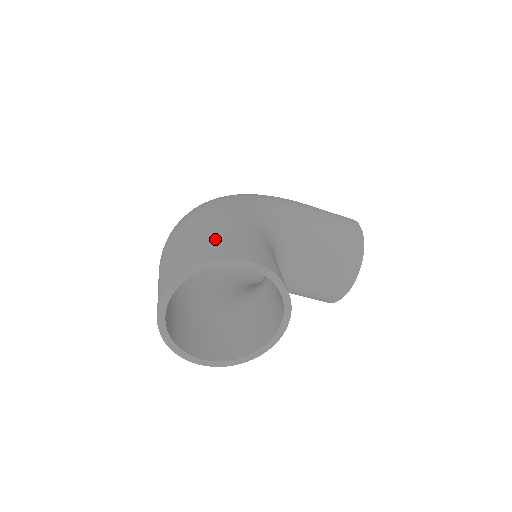
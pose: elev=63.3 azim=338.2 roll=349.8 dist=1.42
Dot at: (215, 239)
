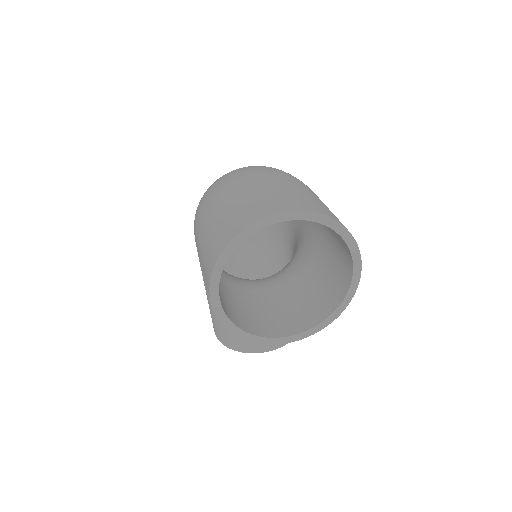
Dot at: occluded
